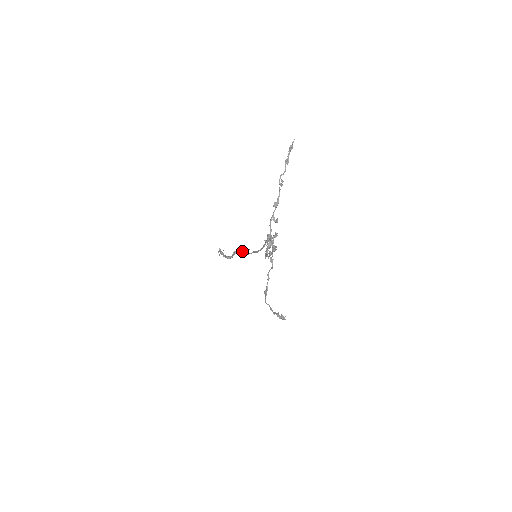
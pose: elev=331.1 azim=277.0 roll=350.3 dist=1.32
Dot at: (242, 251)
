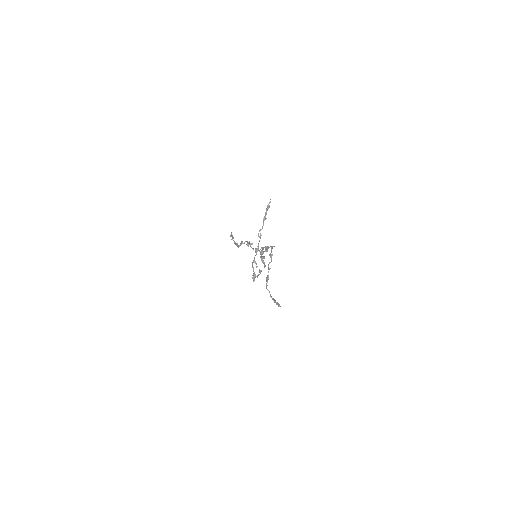
Dot at: (247, 245)
